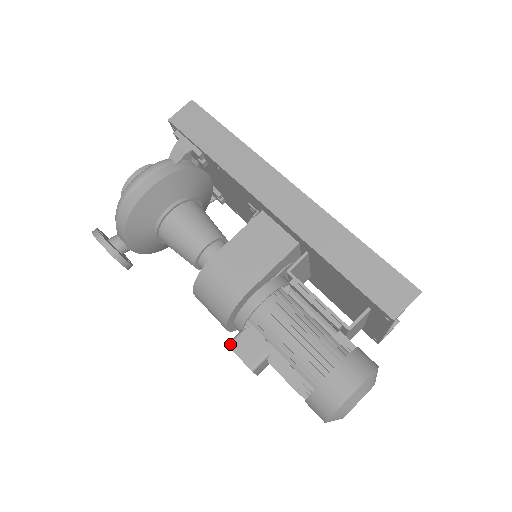
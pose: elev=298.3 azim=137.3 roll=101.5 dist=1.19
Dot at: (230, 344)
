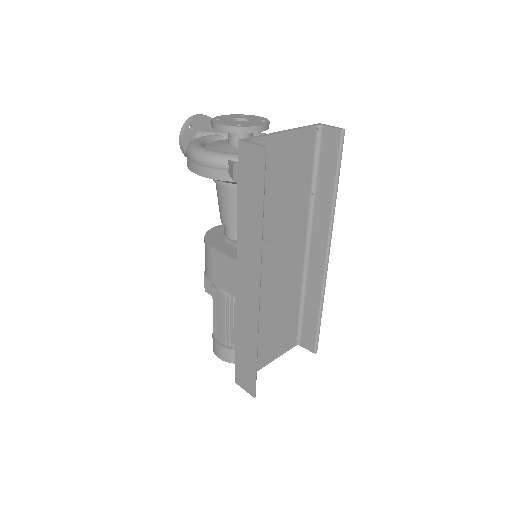
Dot at: occluded
